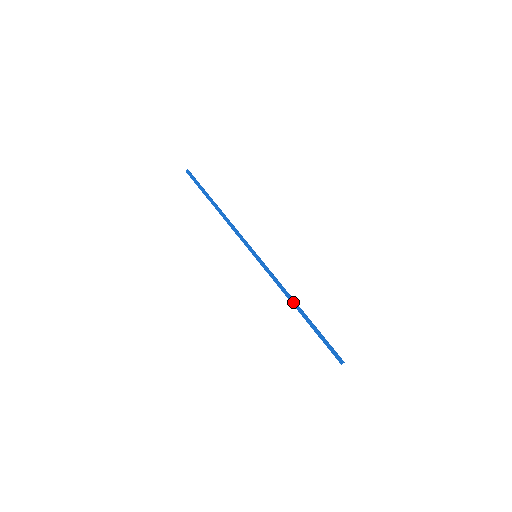
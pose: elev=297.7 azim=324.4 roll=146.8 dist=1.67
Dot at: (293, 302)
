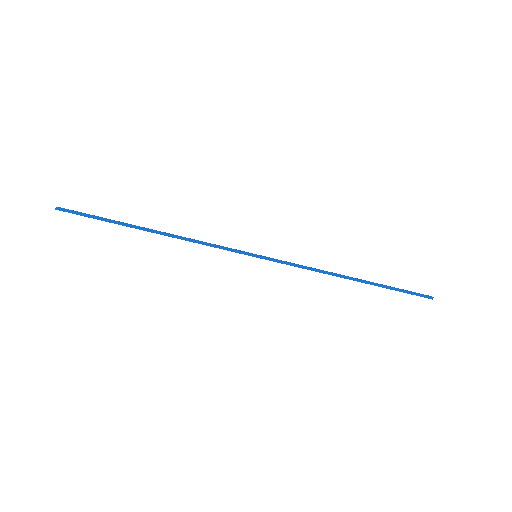
Dot at: occluded
